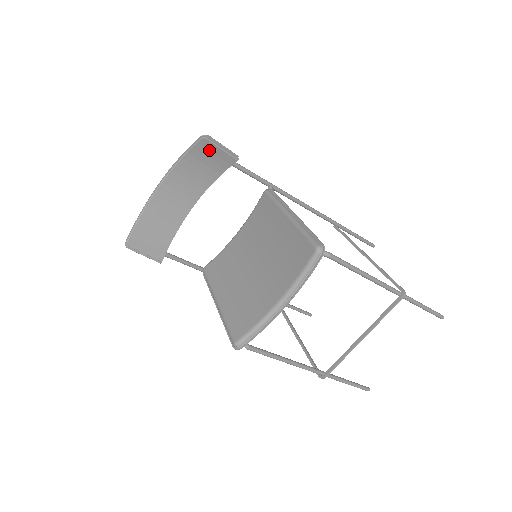
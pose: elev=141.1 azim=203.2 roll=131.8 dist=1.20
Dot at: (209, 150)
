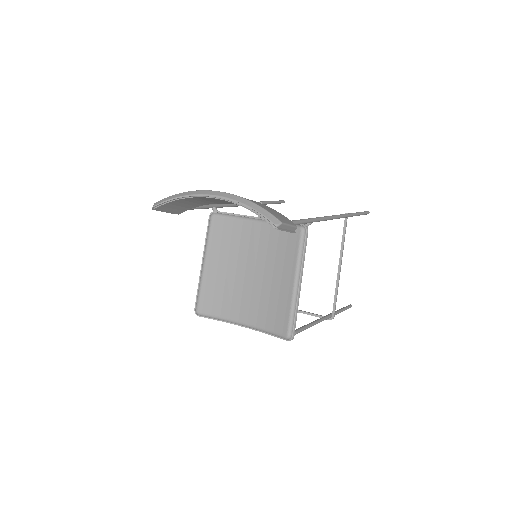
Dot at: occluded
